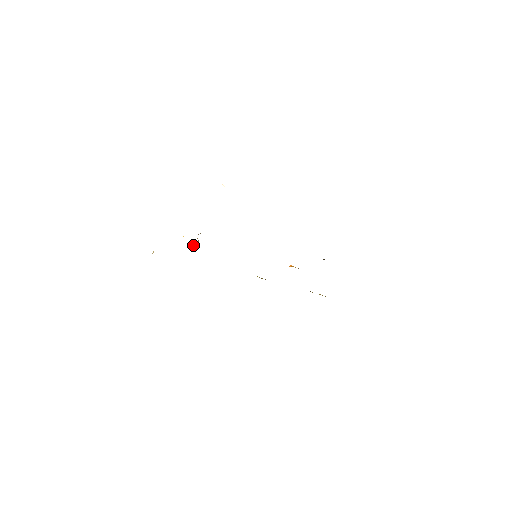
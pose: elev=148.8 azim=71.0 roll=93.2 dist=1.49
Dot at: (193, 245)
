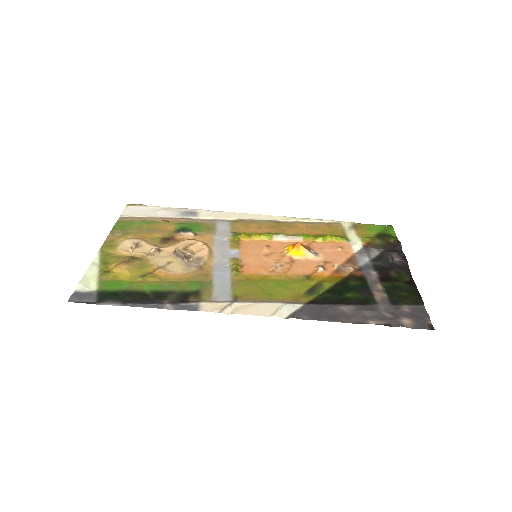
Dot at: occluded
